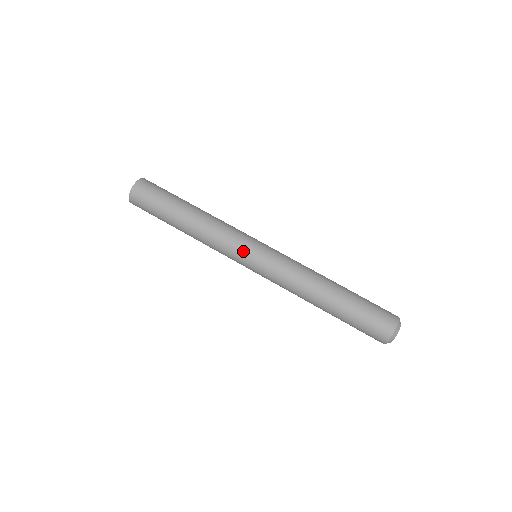
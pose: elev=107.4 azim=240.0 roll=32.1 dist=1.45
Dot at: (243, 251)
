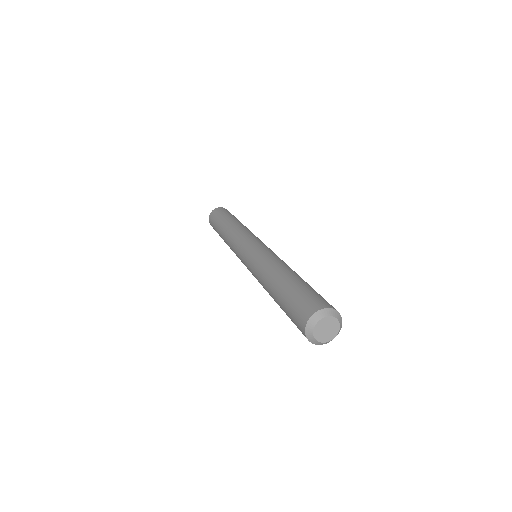
Dot at: (239, 249)
